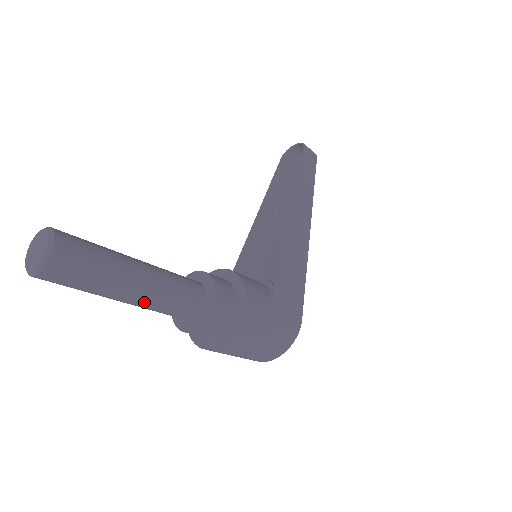
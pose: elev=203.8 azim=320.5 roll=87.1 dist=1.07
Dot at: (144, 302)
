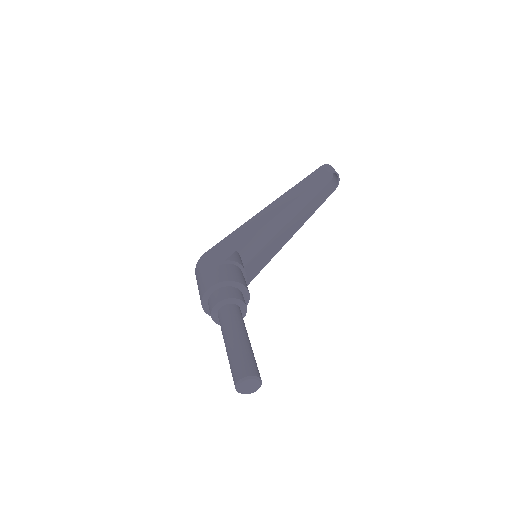
Dot at: occluded
